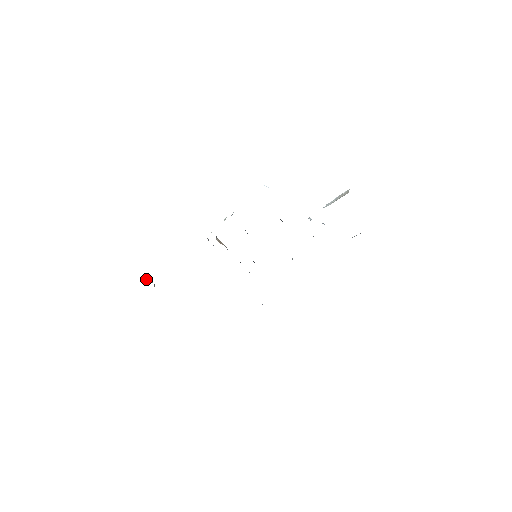
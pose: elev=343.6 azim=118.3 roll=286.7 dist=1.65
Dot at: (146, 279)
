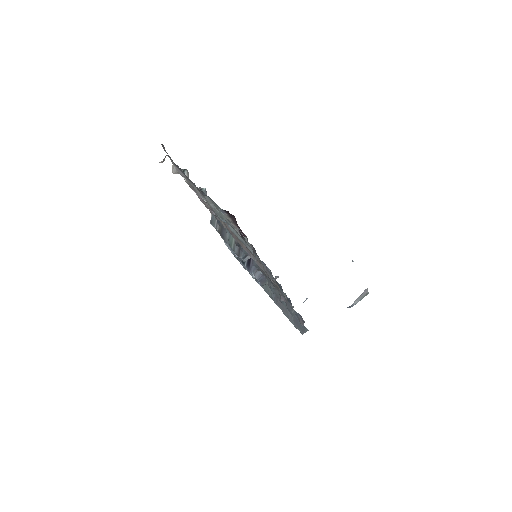
Dot at: occluded
